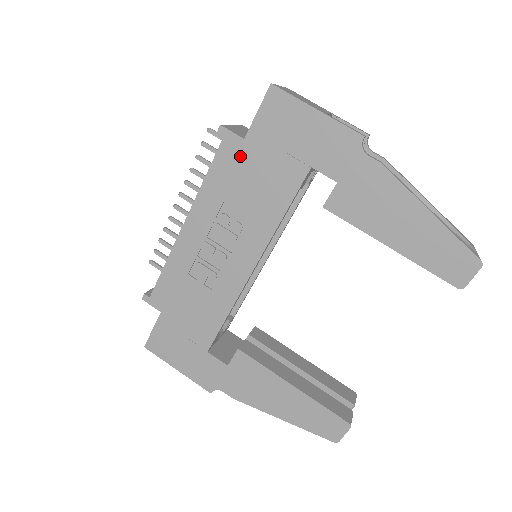
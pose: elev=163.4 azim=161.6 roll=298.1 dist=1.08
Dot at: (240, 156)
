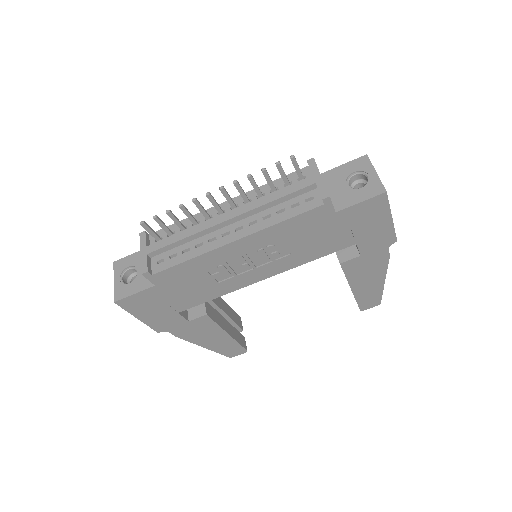
Dot at: (322, 220)
